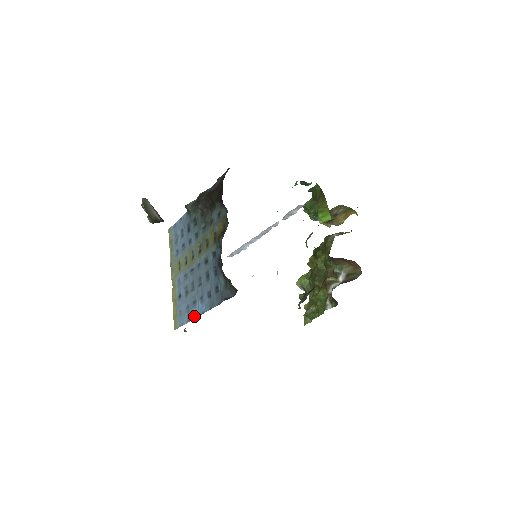
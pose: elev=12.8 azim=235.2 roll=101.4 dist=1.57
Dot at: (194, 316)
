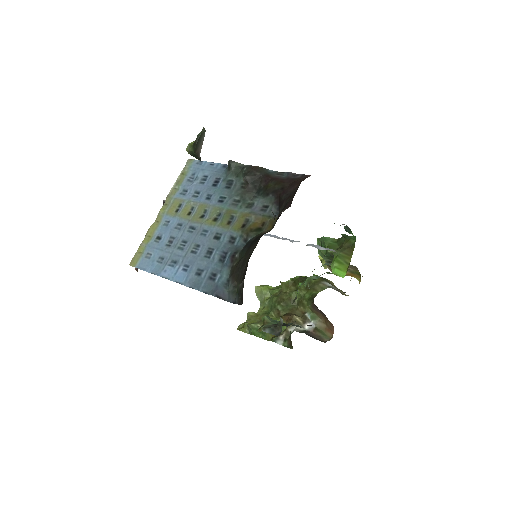
Dot at: (165, 275)
